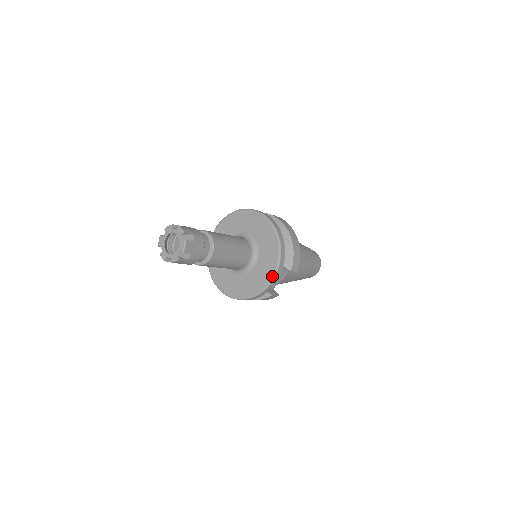
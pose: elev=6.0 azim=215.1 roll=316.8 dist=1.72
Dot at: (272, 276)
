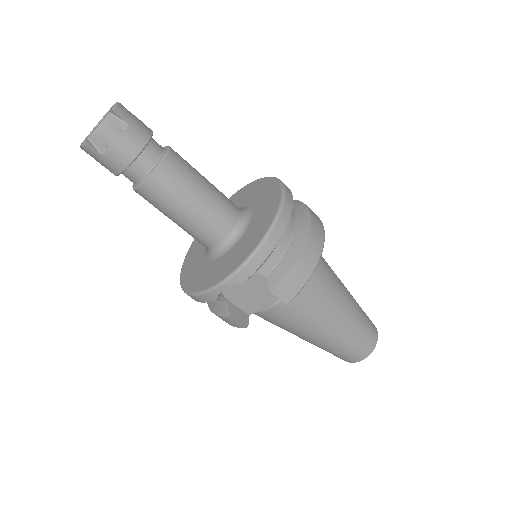
Dot at: (229, 274)
